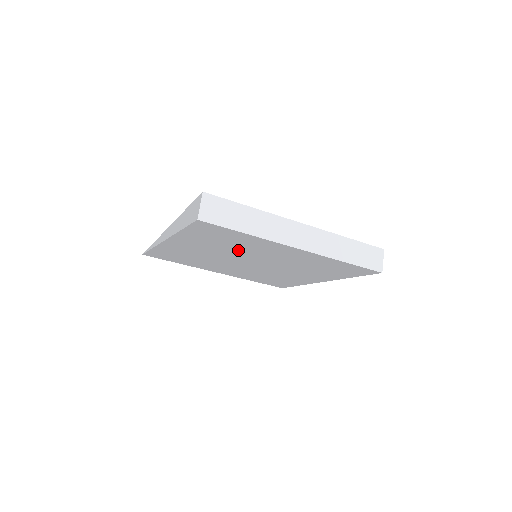
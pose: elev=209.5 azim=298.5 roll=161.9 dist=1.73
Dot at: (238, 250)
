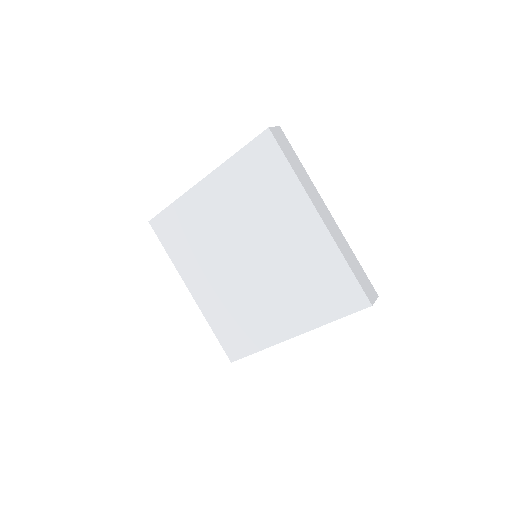
Dot at: (257, 216)
